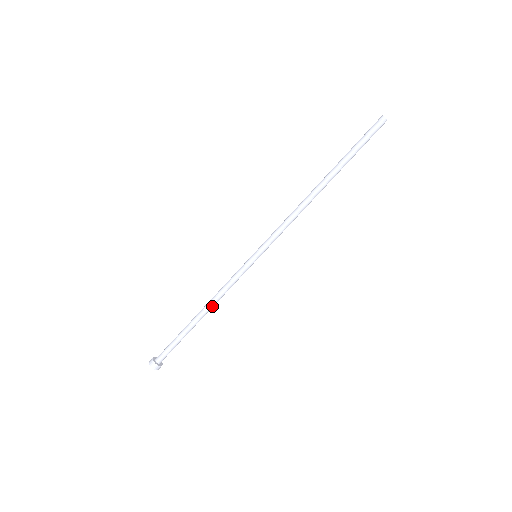
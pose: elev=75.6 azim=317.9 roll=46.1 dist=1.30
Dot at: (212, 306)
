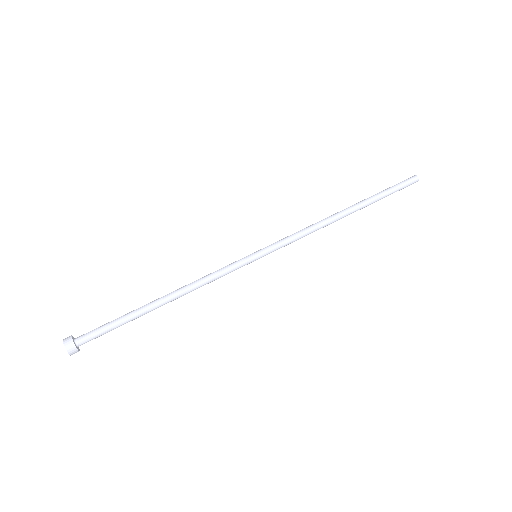
Dot at: (181, 289)
